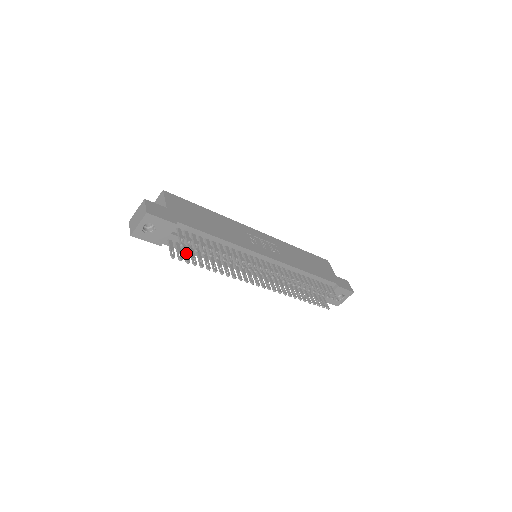
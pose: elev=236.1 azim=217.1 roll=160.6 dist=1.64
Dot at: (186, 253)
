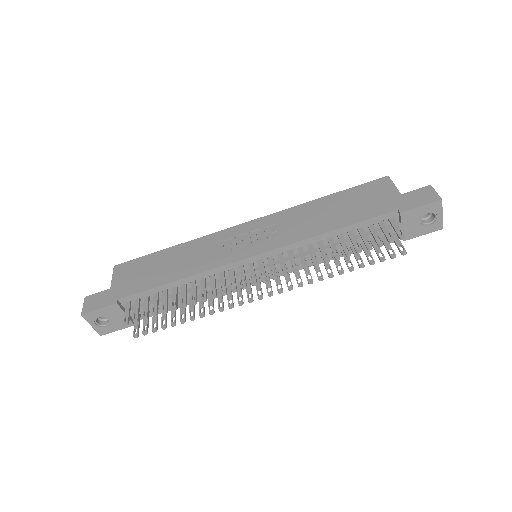
Dot at: (154, 319)
